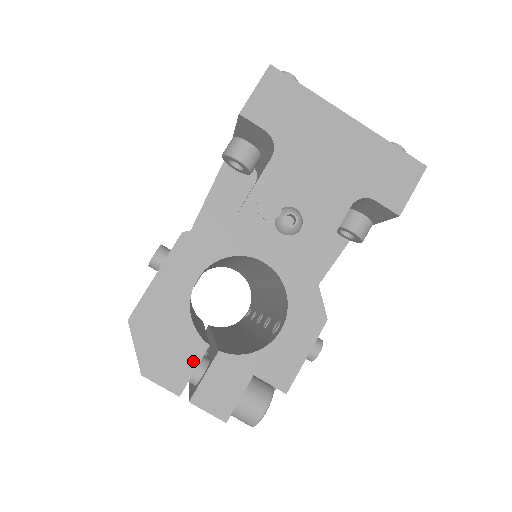
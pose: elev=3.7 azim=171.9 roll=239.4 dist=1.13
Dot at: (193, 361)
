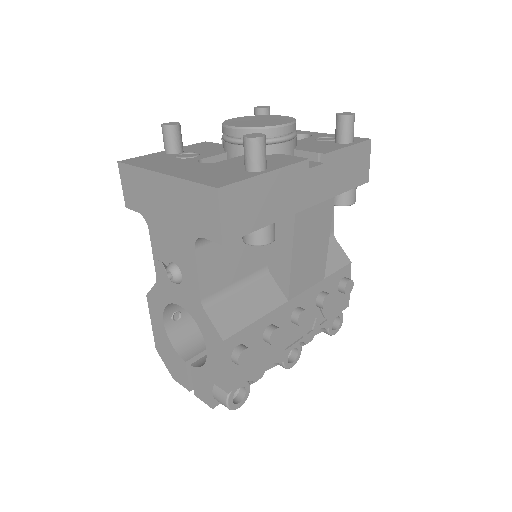
Dot at: (185, 371)
